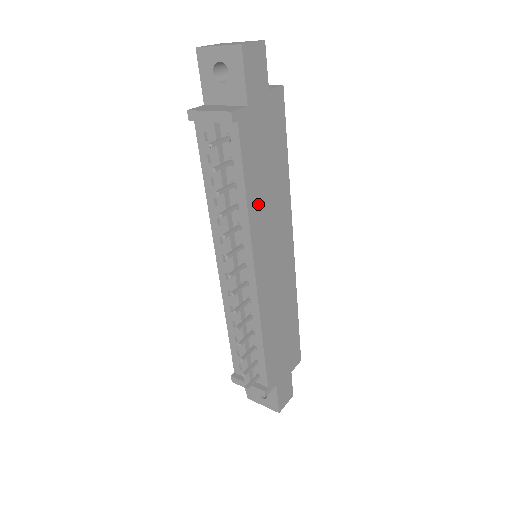
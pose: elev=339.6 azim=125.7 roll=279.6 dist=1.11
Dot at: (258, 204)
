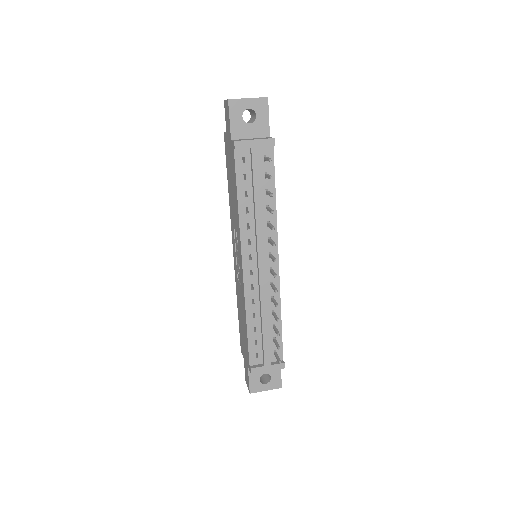
Dot at: occluded
